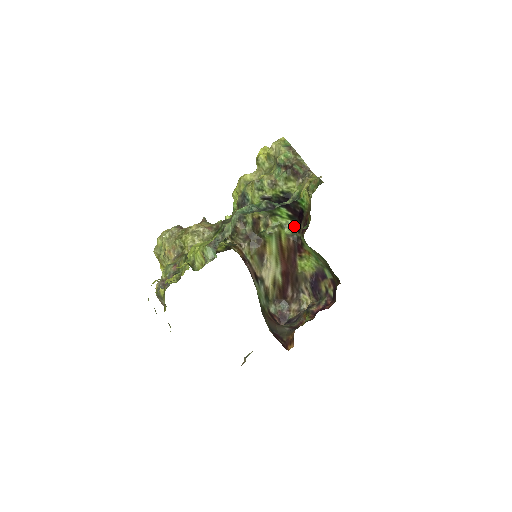
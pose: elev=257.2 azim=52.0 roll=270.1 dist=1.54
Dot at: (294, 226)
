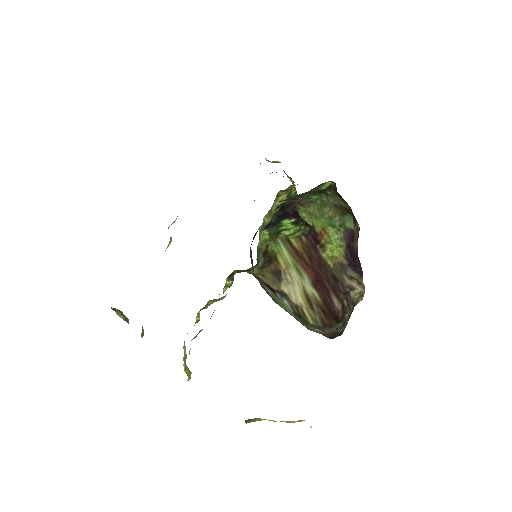
Dot at: (303, 227)
